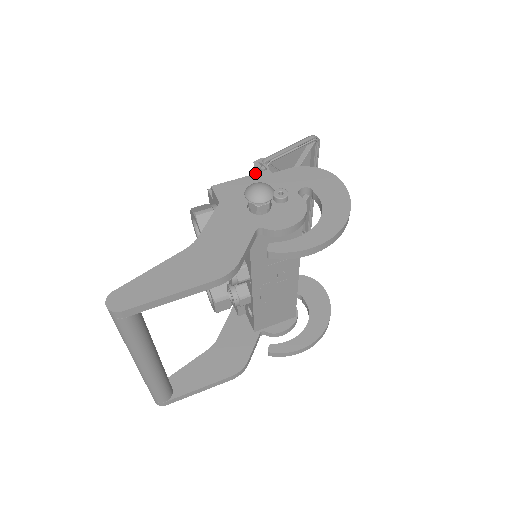
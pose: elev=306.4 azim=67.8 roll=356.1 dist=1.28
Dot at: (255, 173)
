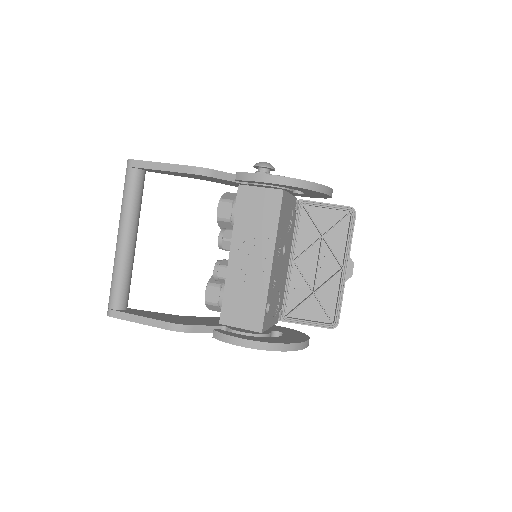
Dot at: occluded
